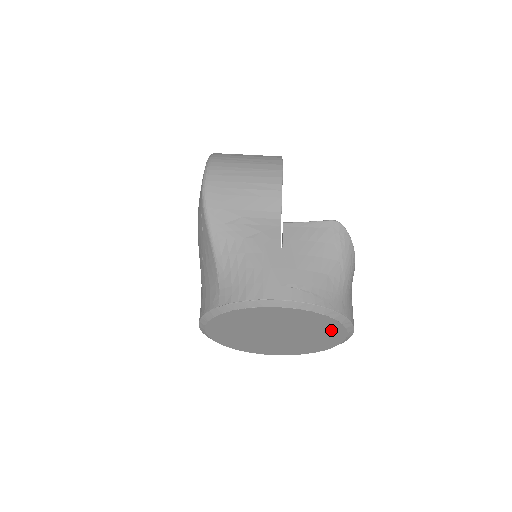
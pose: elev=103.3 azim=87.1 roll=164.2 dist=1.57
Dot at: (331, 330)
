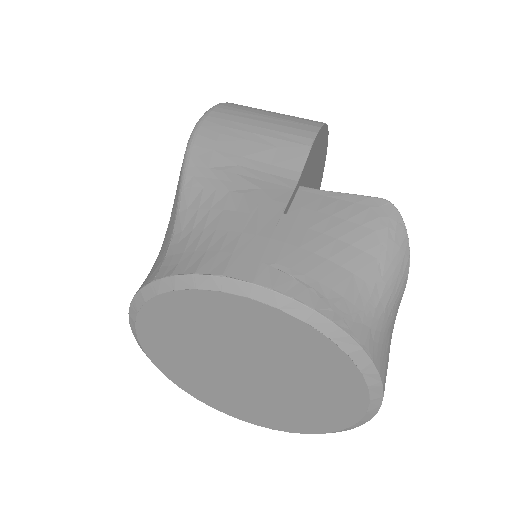
Dot at: (340, 384)
